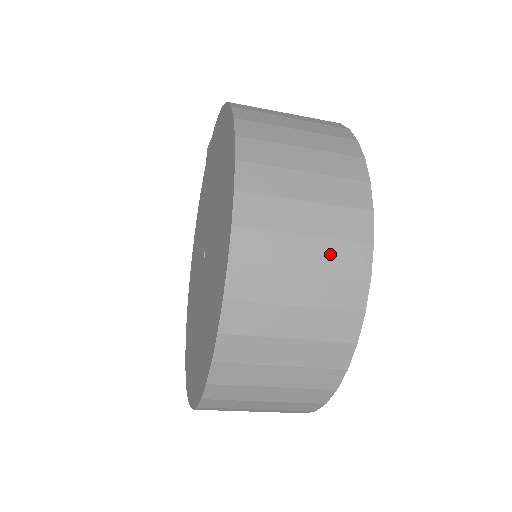
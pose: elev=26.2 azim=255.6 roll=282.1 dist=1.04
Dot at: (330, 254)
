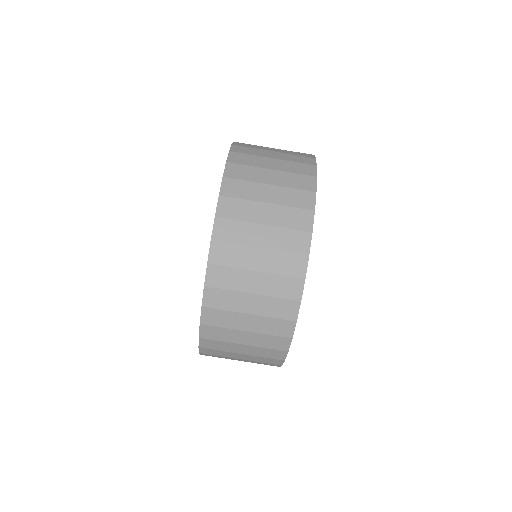
Dot at: occluded
